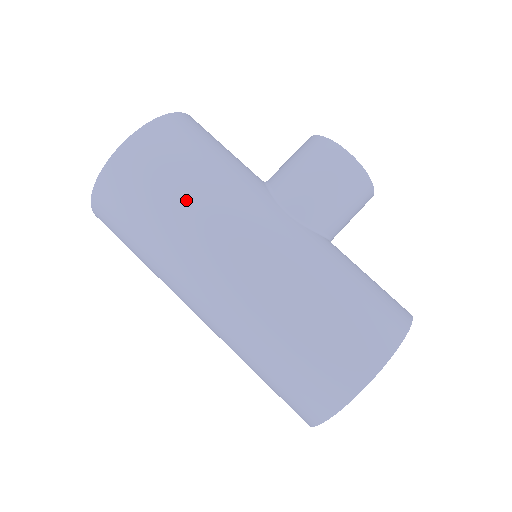
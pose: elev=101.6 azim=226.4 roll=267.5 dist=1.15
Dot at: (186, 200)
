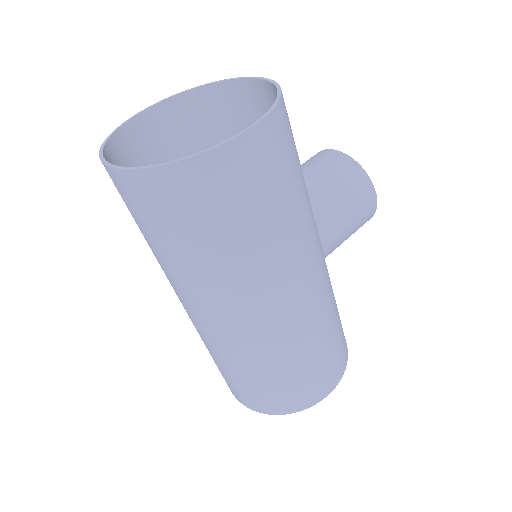
Dot at: (277, 230)
